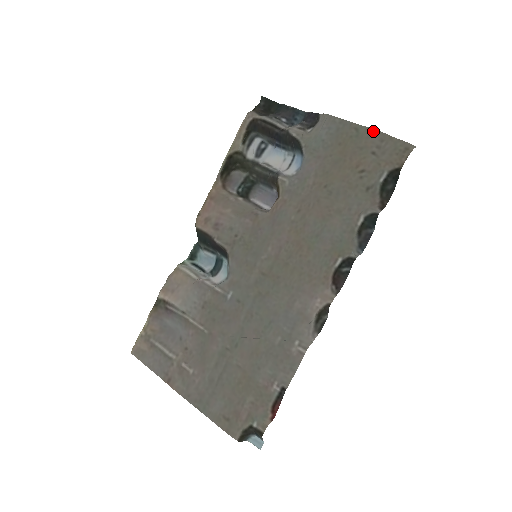
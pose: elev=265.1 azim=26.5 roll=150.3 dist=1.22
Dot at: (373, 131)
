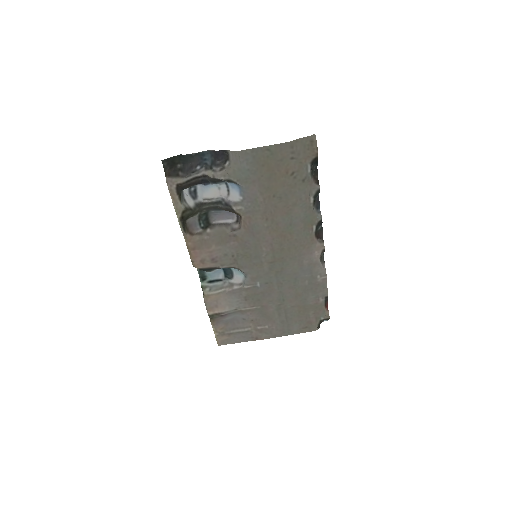
Dot at: (282, 145)
